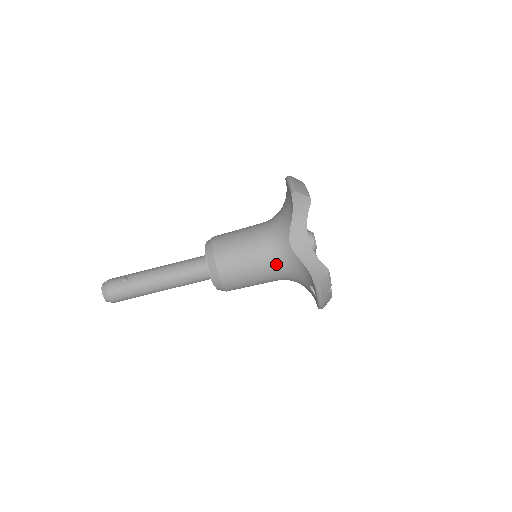
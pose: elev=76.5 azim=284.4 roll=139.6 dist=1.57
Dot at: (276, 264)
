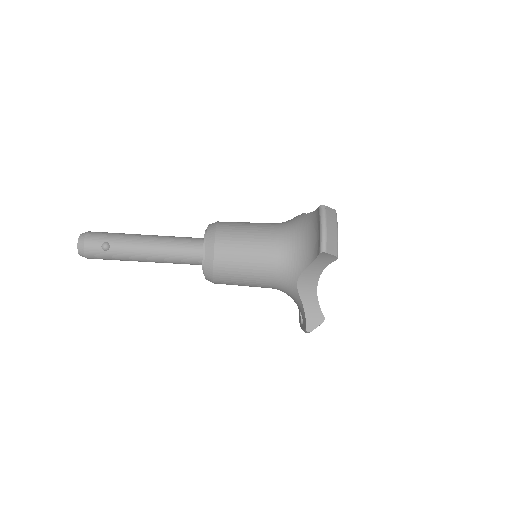
Dot at: (275, 286)
